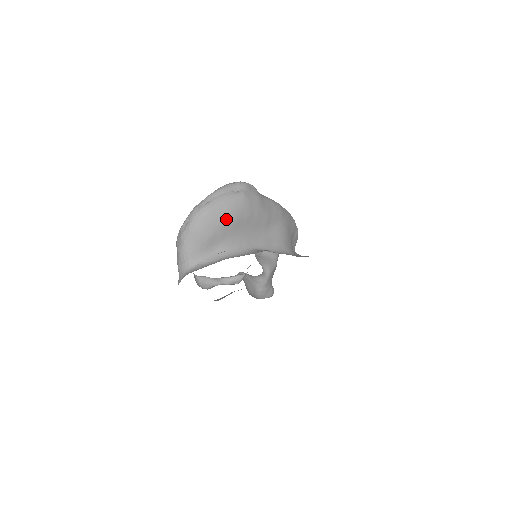
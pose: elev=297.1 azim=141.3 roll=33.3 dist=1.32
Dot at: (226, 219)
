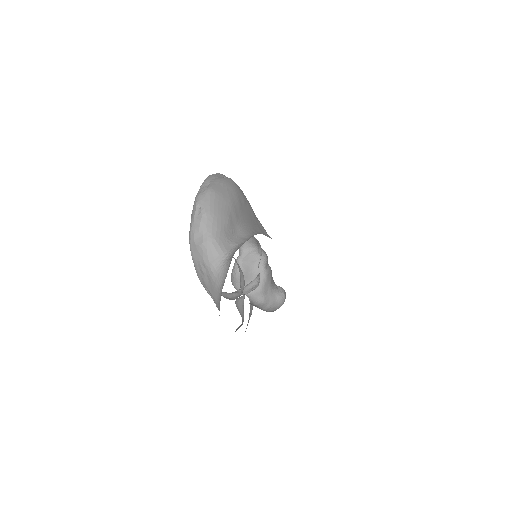
Dot at: (232, 198)
